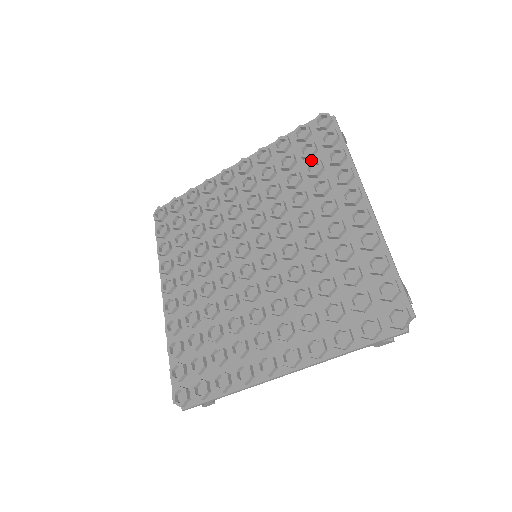
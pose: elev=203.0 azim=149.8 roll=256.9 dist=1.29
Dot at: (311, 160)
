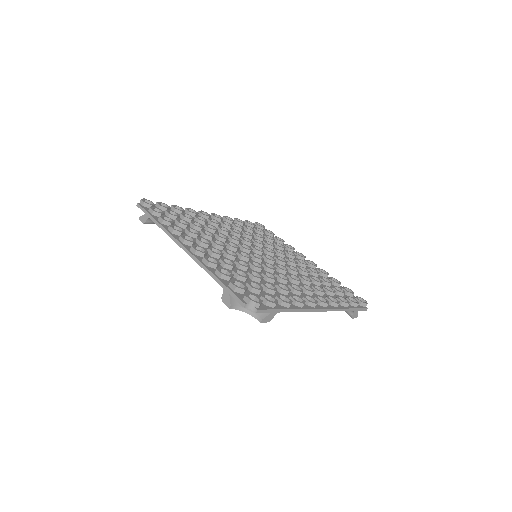
Dot at: occluded
